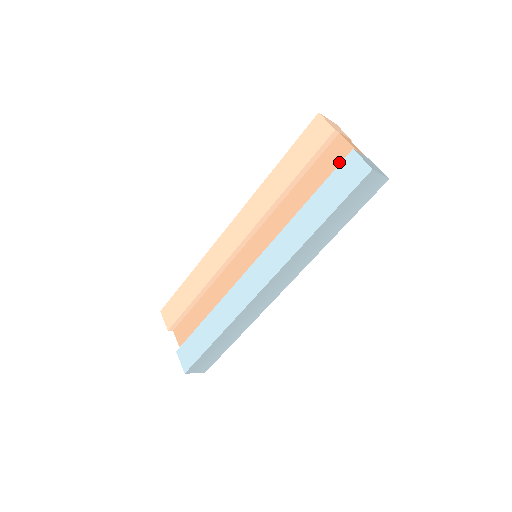
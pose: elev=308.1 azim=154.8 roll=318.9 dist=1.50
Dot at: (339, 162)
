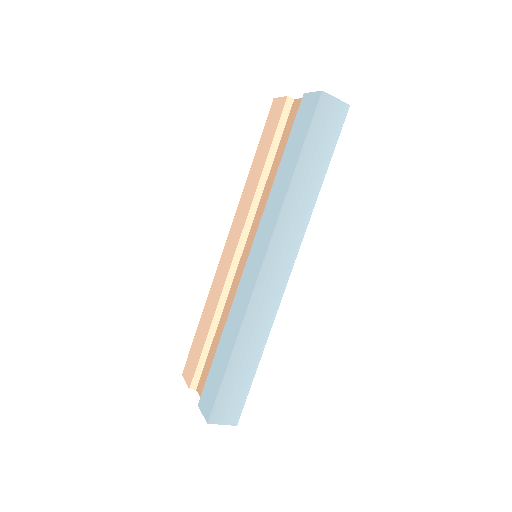
Dot at: occluded
